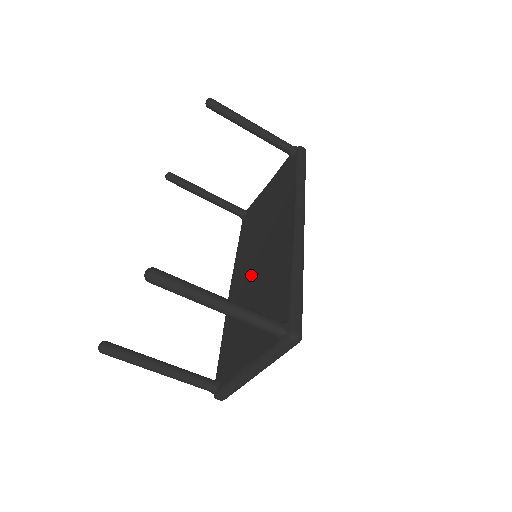
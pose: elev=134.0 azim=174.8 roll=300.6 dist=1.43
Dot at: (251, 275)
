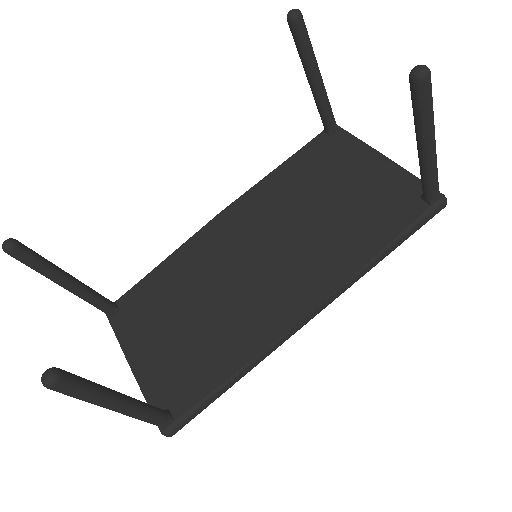
Dot at: (234, 260)
